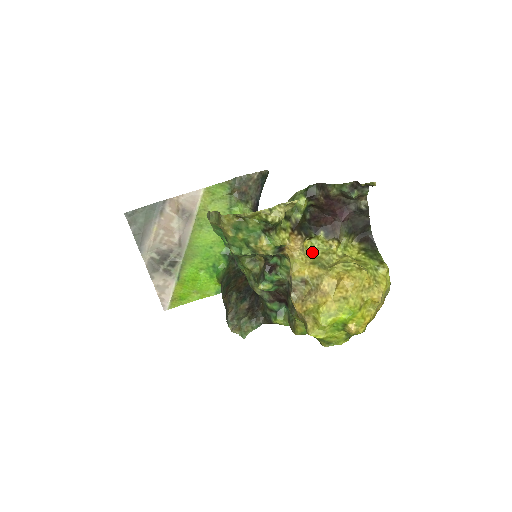
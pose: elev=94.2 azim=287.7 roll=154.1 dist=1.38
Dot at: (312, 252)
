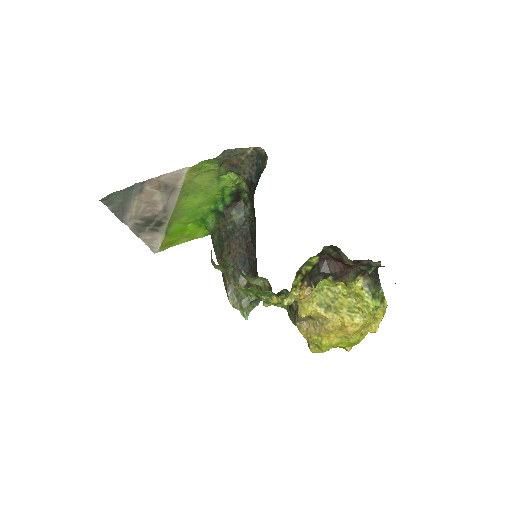
Dot at: (318, 289)
